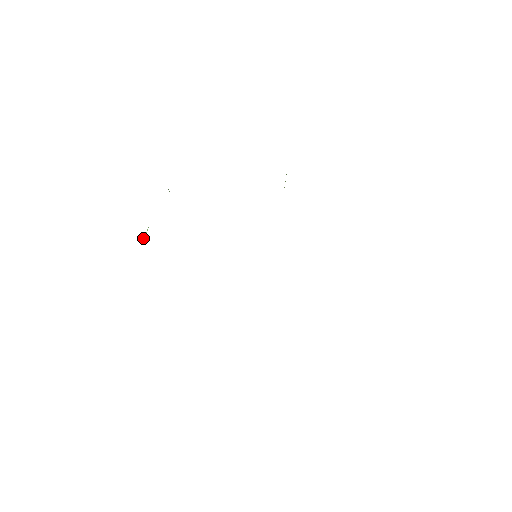
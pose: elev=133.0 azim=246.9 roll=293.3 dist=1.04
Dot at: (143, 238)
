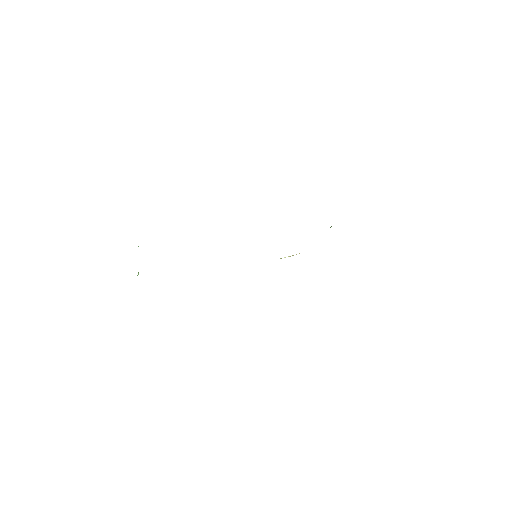
Dot at: occluded
